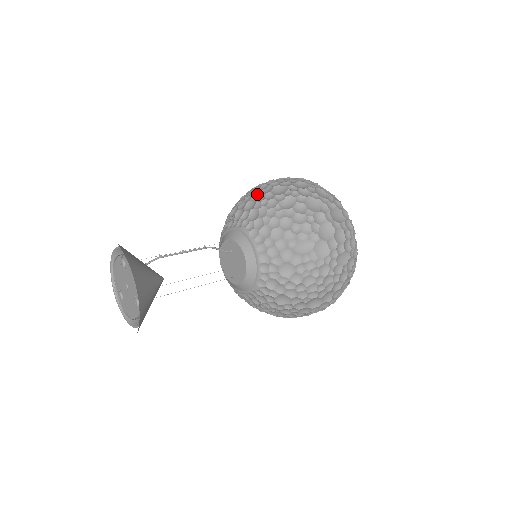
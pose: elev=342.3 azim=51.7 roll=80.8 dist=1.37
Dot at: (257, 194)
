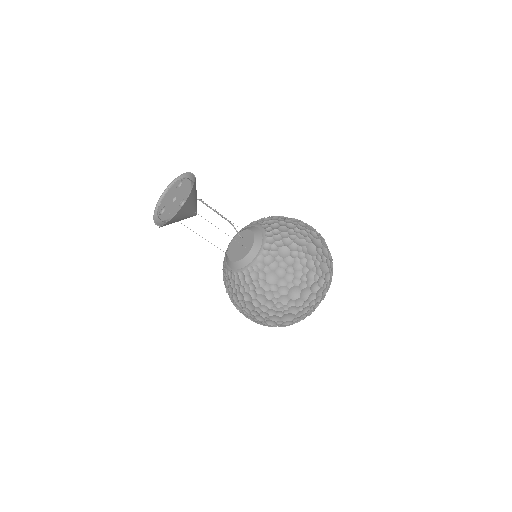
Dot at: occluded
